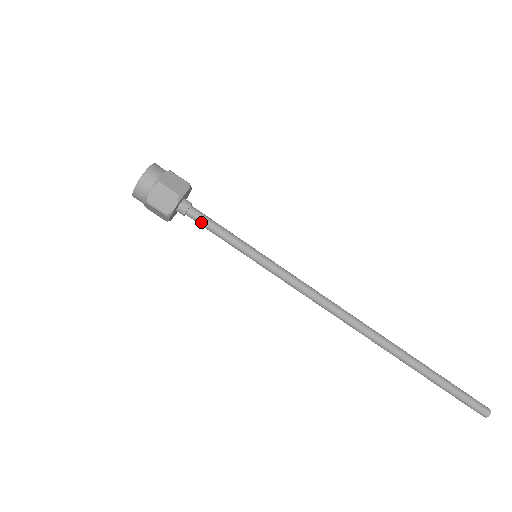
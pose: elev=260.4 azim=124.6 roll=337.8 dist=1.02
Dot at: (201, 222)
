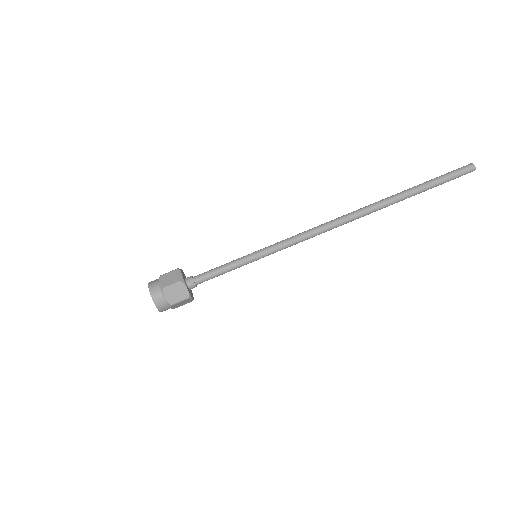
Dot at: (207, 274)
